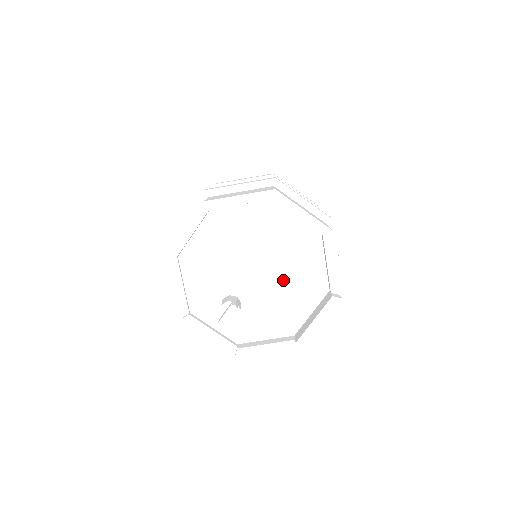
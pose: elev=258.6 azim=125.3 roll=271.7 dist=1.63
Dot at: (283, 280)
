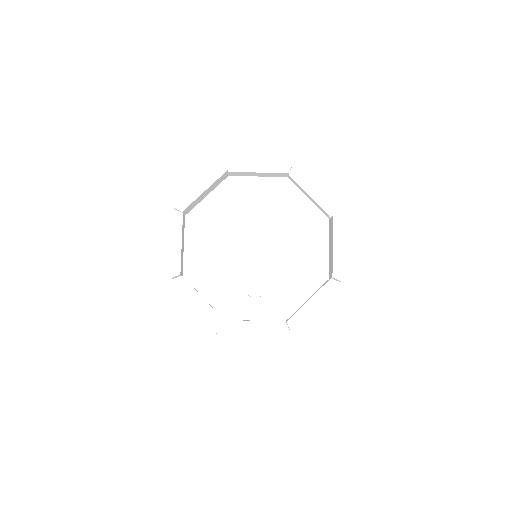
Dot at: (284, 236)
